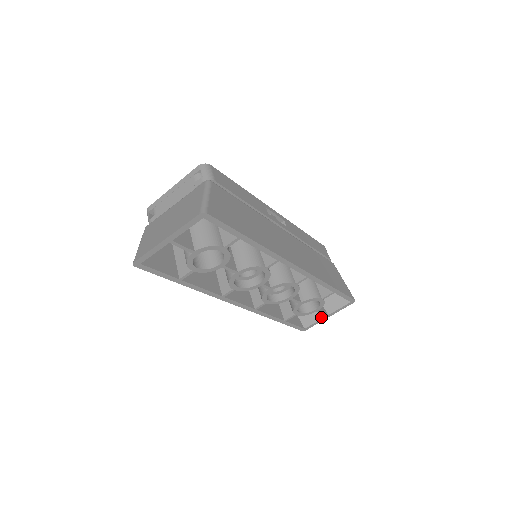
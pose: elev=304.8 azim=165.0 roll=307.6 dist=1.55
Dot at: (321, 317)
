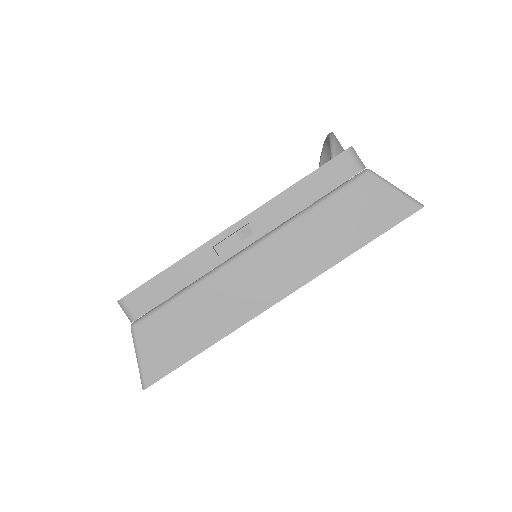
Dot at: occluded
